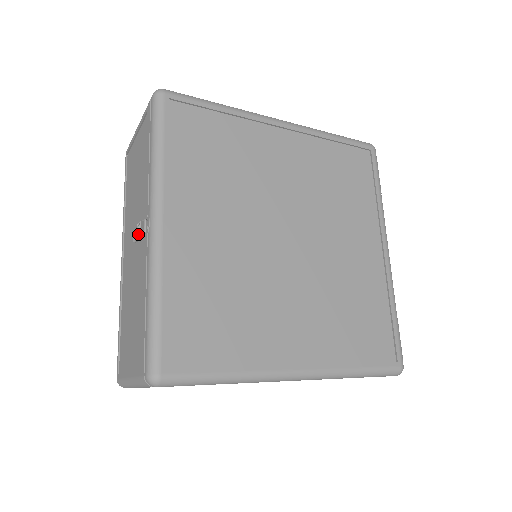
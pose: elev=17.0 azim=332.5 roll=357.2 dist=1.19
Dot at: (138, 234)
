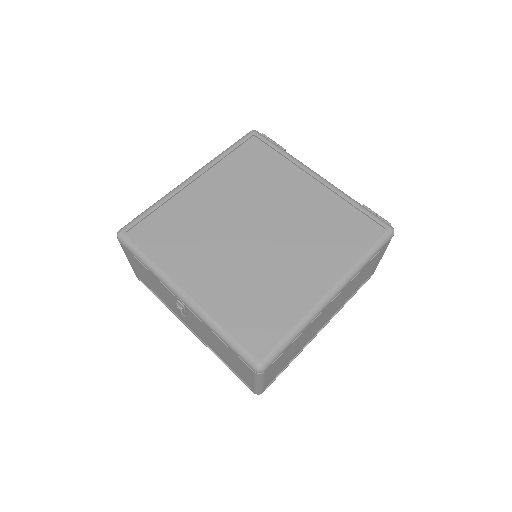
Dot at: (182, 311)
